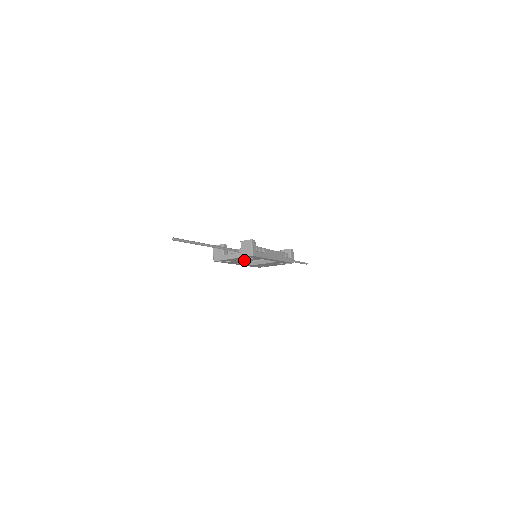
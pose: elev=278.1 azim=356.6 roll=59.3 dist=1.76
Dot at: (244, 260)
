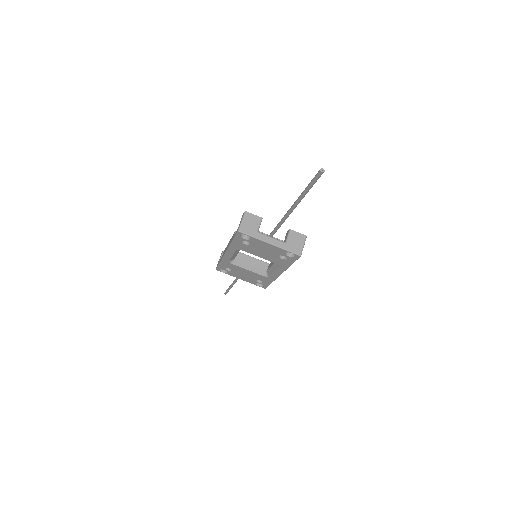
Dot at: (262, 253)
